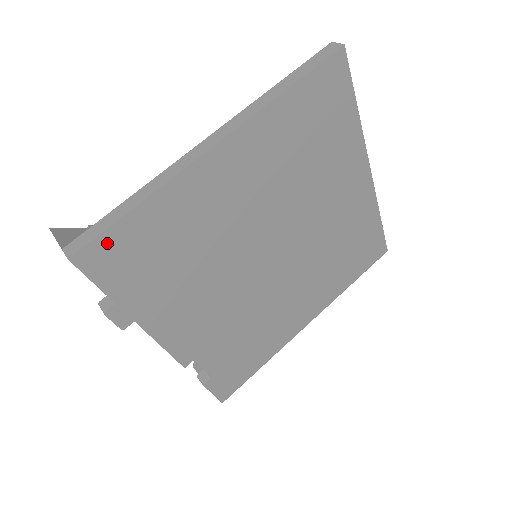
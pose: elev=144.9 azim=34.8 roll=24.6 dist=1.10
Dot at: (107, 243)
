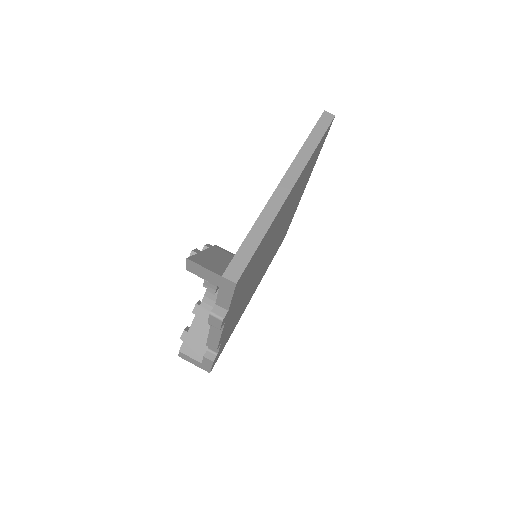
Dot at: (247, 267)
